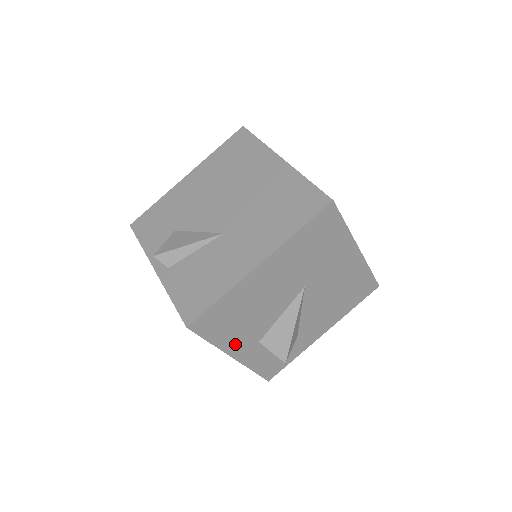
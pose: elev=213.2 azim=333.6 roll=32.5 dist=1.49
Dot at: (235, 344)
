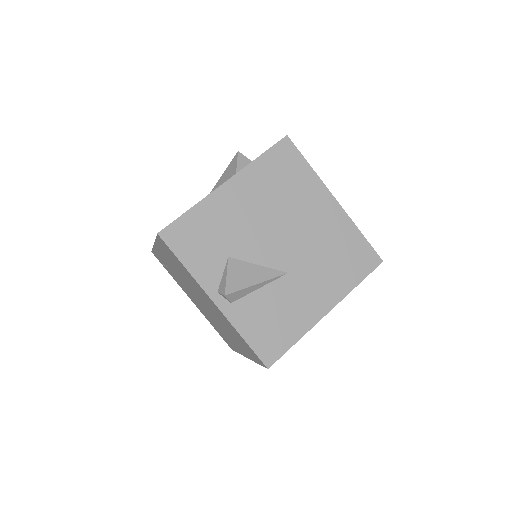
Dot at: occluded
